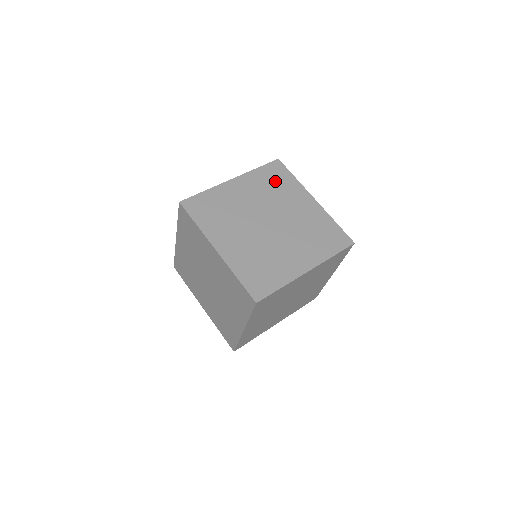
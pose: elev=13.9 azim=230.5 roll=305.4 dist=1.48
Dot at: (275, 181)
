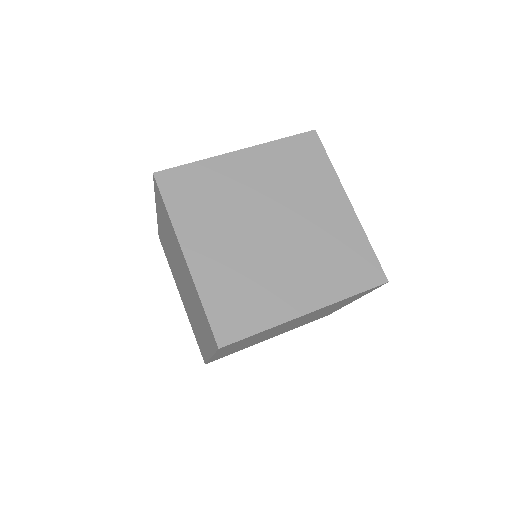
Dot at: (300, 164)
